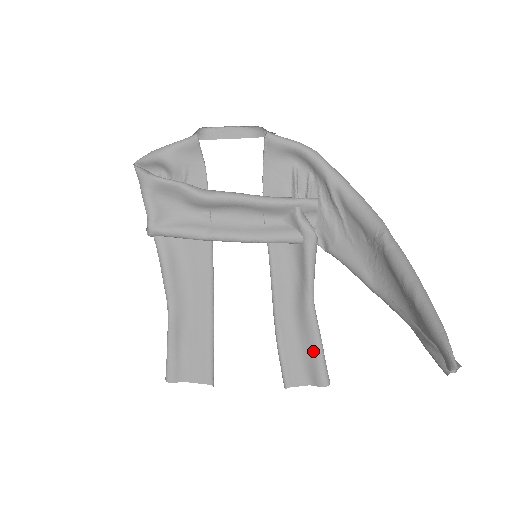
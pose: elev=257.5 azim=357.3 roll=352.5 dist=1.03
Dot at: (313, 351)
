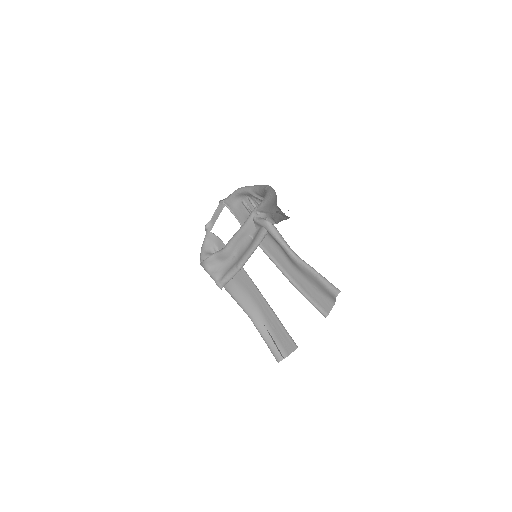
Dot at: (316, 280)
